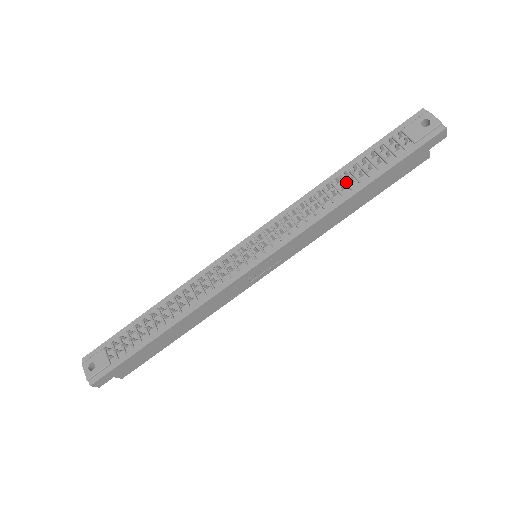
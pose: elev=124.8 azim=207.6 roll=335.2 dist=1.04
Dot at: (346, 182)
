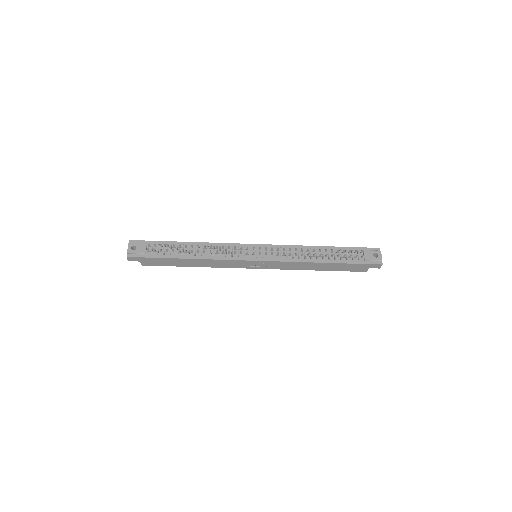
Dot at: (323, 254)
